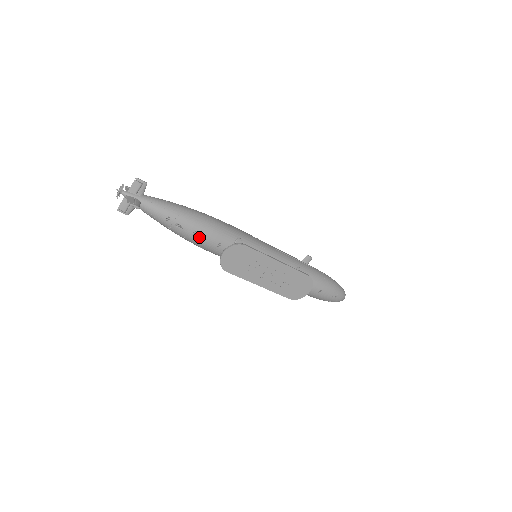
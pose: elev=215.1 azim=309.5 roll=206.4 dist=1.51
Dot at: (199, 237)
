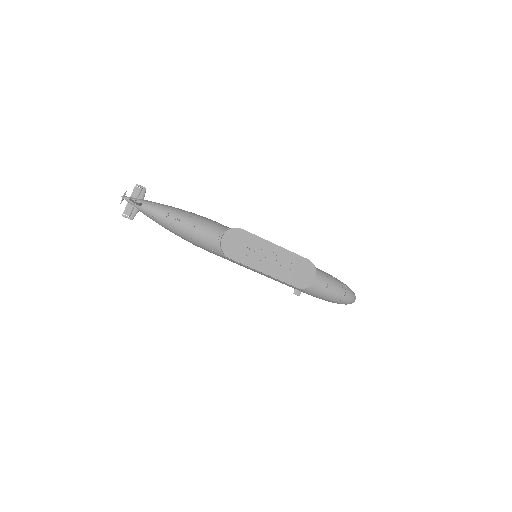
Dot at: (198, 230)
